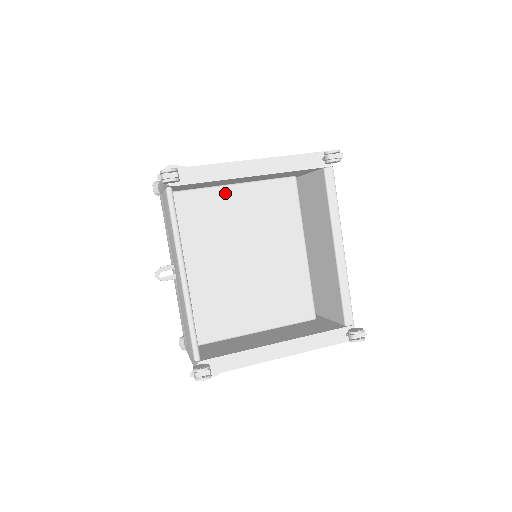
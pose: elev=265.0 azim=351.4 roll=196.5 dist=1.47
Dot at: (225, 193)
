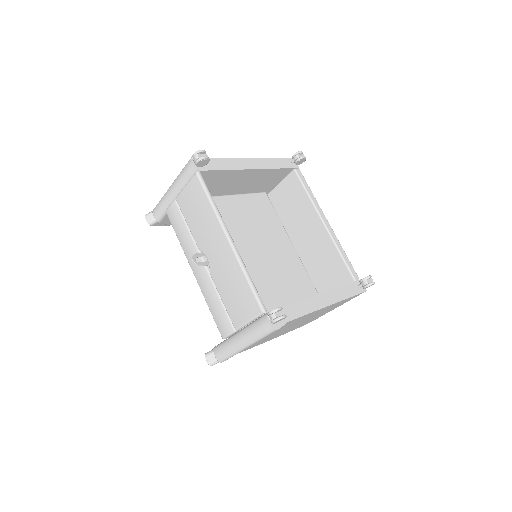
Dot at: (222, 201)
